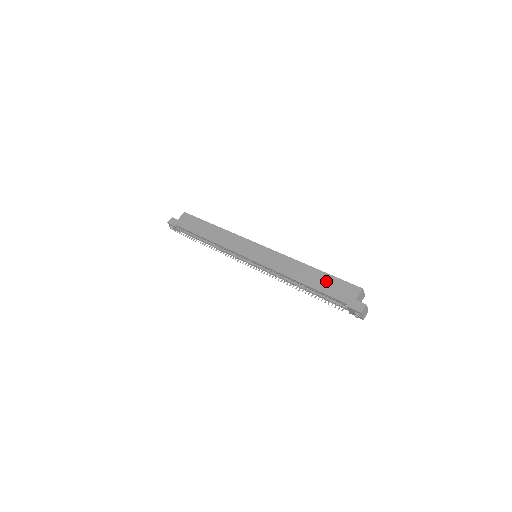
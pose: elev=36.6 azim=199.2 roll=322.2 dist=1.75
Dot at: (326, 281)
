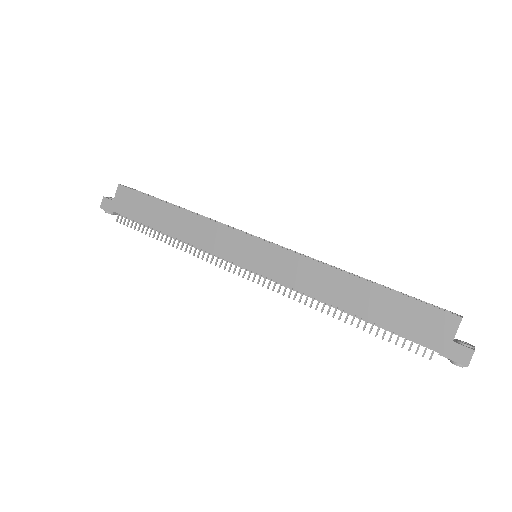
Dot at: (390, 306)
